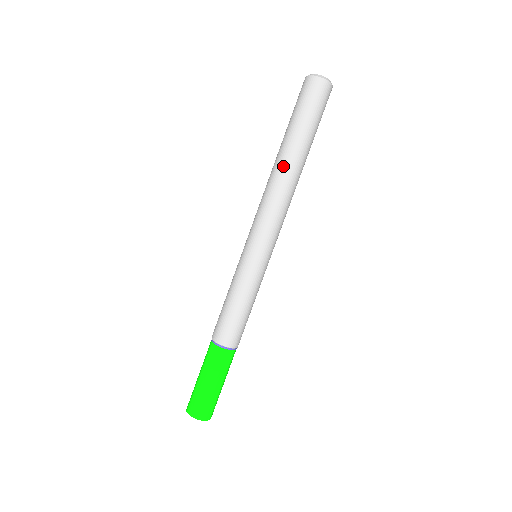
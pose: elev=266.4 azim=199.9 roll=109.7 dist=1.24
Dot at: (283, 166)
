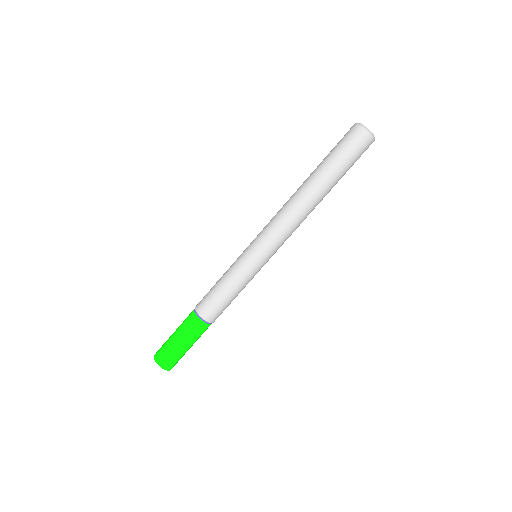
Dot at: (307, 193)
